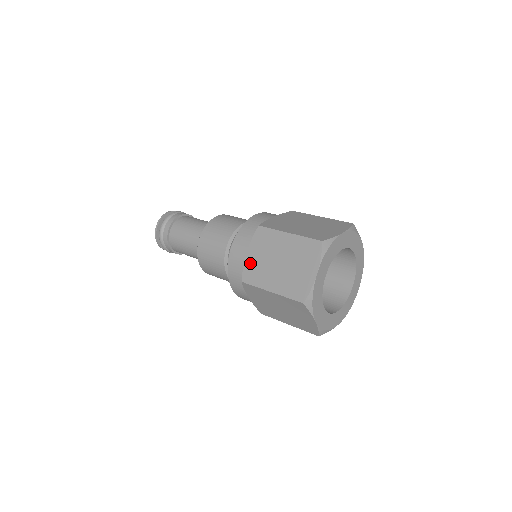
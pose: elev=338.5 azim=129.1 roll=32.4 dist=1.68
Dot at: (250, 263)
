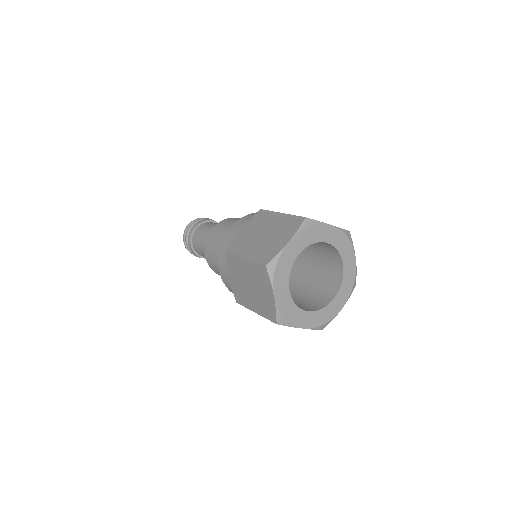
Dot at: (239, 236)
